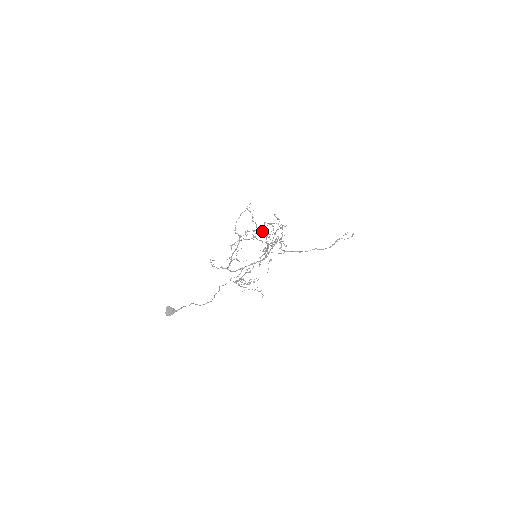
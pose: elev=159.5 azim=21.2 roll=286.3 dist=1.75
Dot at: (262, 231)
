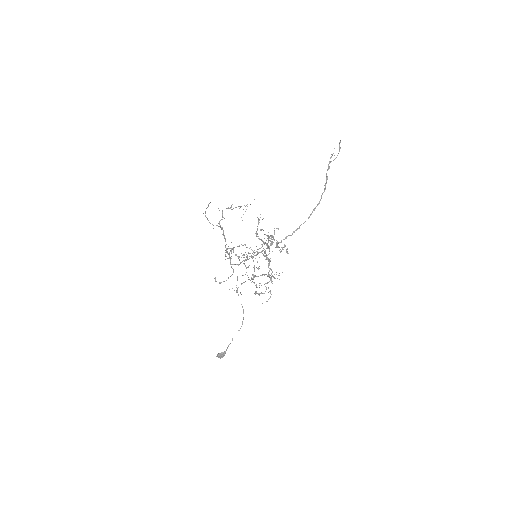
Dot at: occluded
